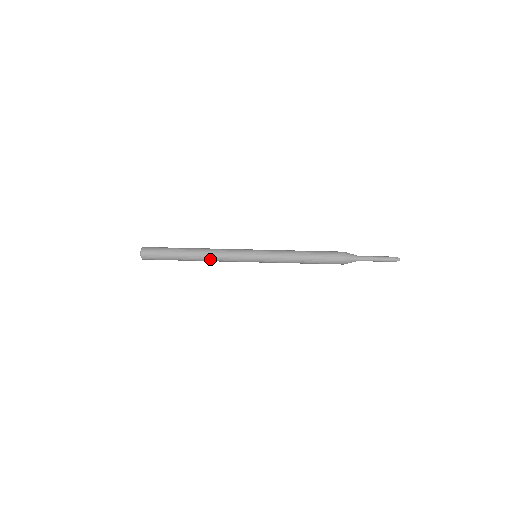
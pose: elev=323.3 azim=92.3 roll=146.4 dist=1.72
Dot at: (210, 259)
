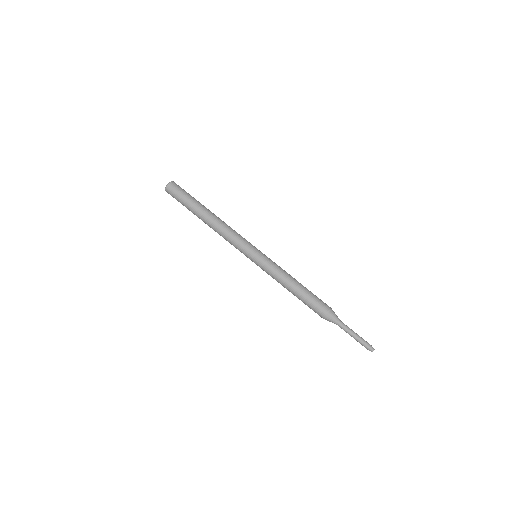
Dot at: (217, 230)
